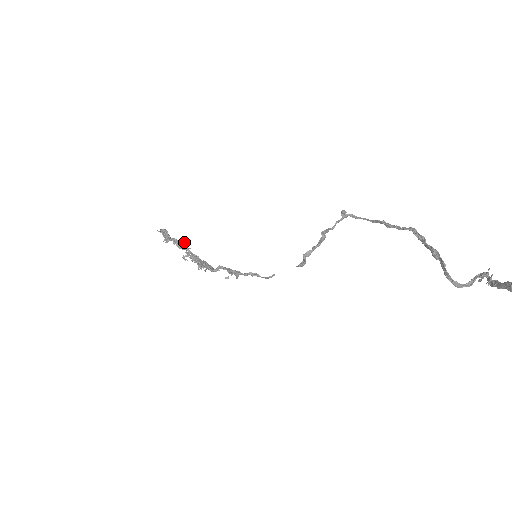
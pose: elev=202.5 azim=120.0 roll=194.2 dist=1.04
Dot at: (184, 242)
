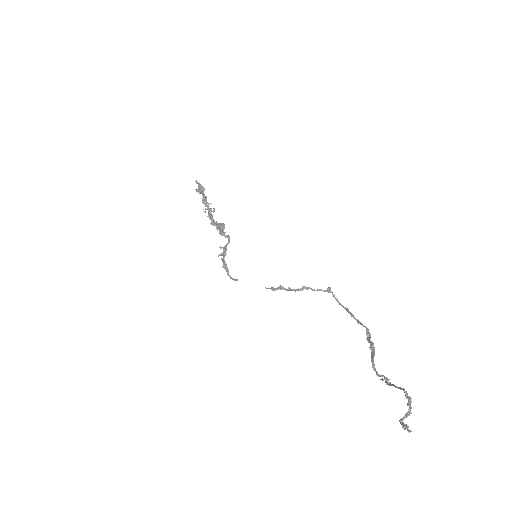
Dot at: (208, 204)
